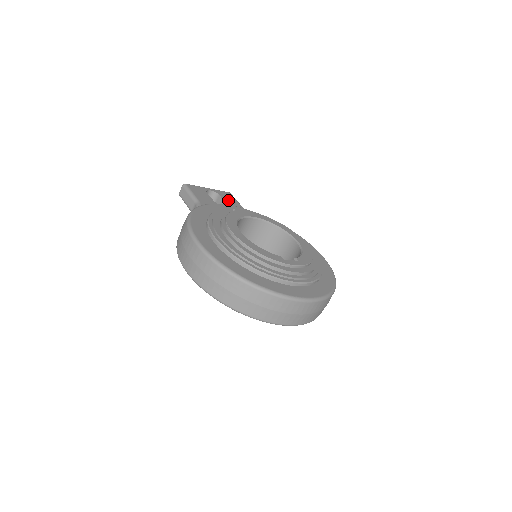
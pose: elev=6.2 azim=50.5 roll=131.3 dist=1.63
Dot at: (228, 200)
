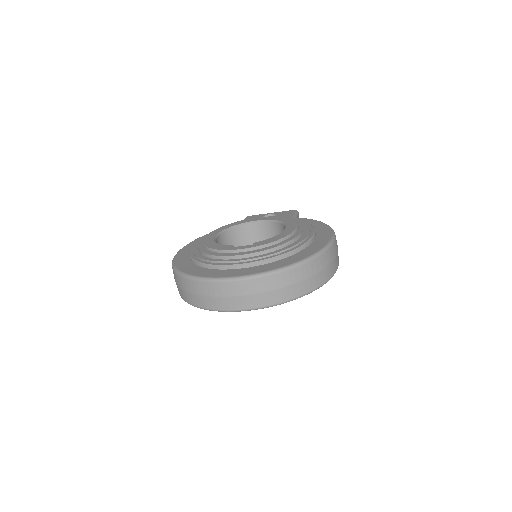
Dot at: (281, 216)
